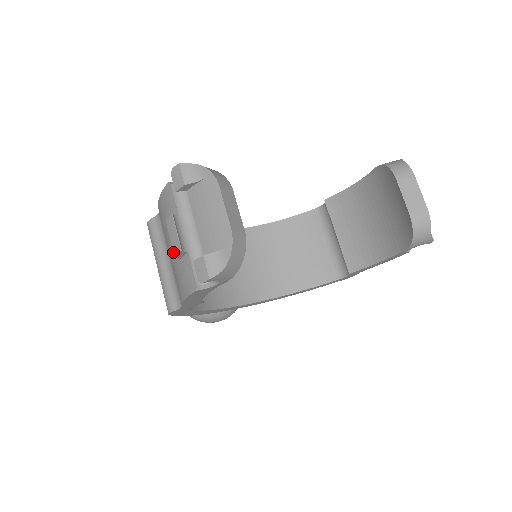
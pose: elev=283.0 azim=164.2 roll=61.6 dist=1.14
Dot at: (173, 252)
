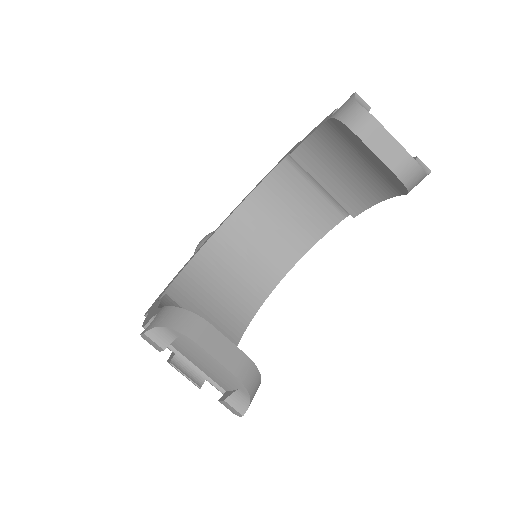
Dot at: occluded
